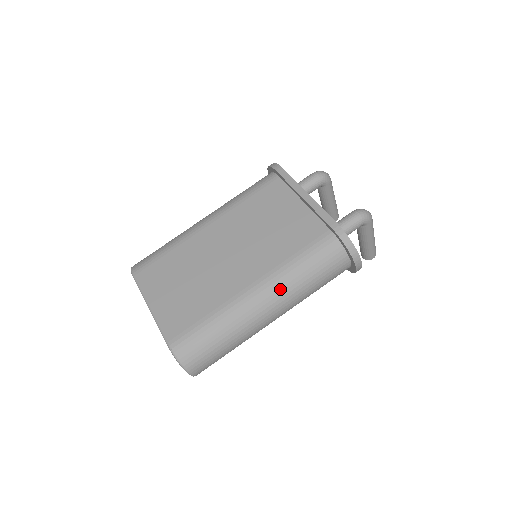
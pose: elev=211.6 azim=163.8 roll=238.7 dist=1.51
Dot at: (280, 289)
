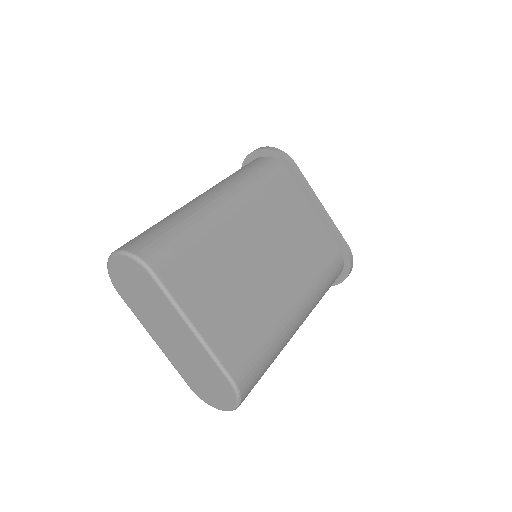
Dot at: (312, 308)
